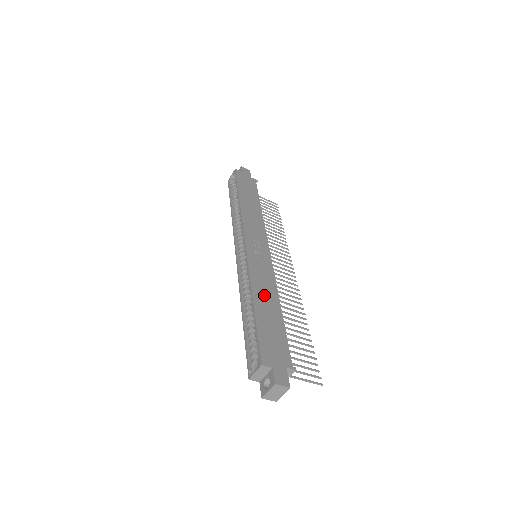
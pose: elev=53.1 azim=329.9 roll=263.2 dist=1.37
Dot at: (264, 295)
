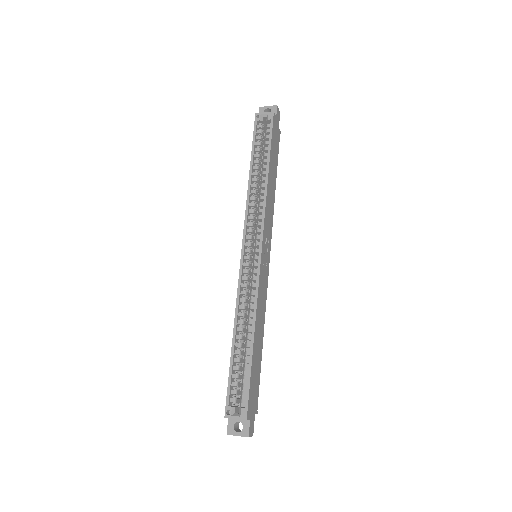
Dot at: (259, 327)
